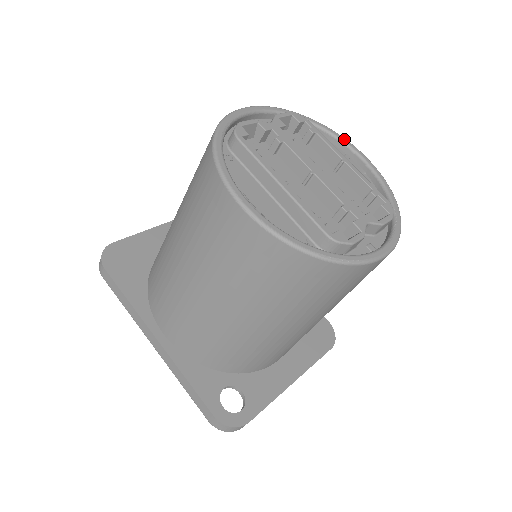
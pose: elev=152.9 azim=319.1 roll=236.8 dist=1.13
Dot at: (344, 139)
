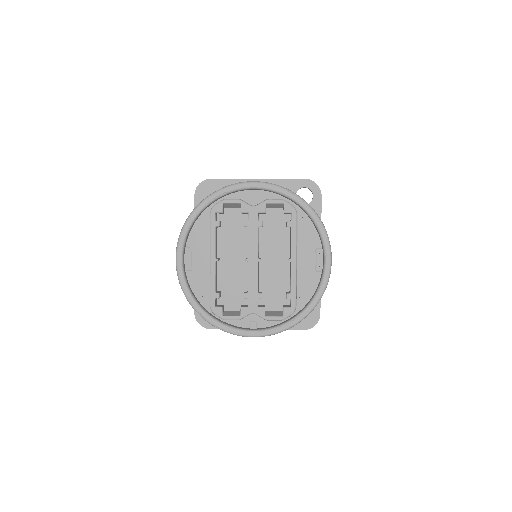
Dot at: (325, 238)
